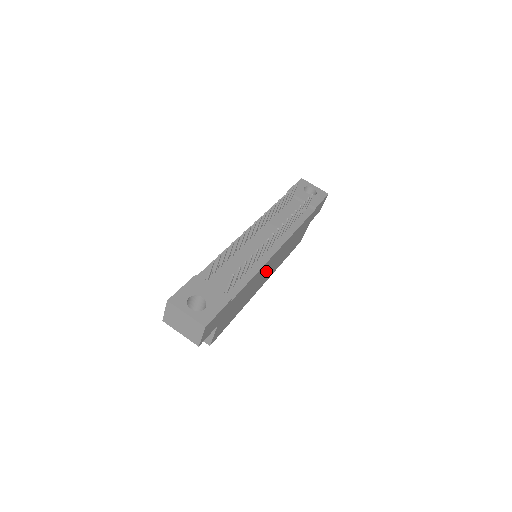
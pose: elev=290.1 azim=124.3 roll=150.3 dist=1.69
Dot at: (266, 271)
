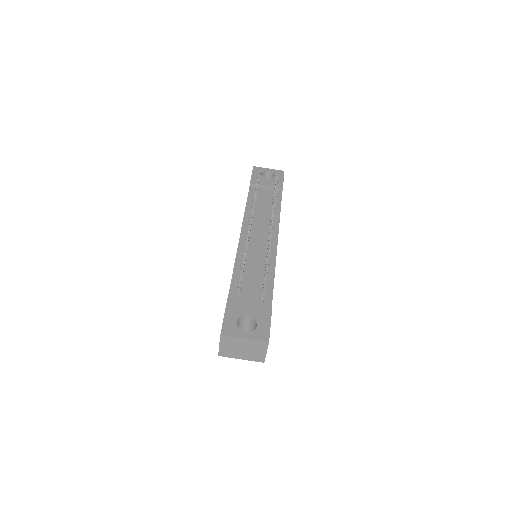
Dot at: occluded
